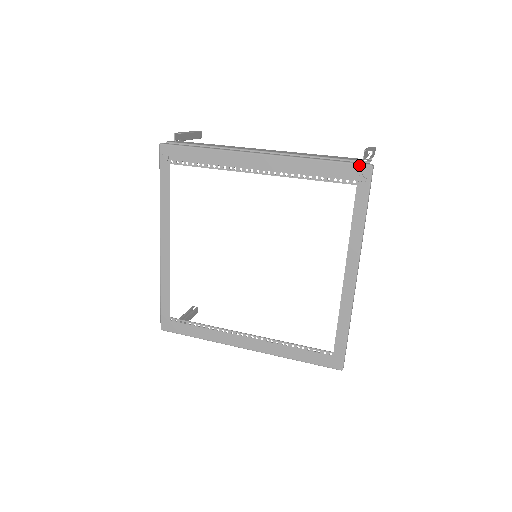
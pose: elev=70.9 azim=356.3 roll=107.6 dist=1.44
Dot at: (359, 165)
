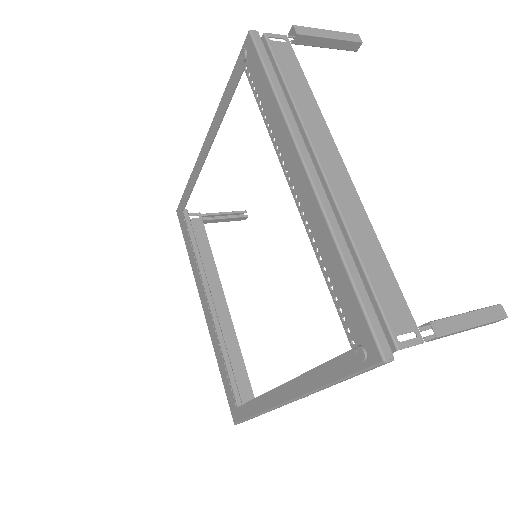
Dot at: (372, 337)
